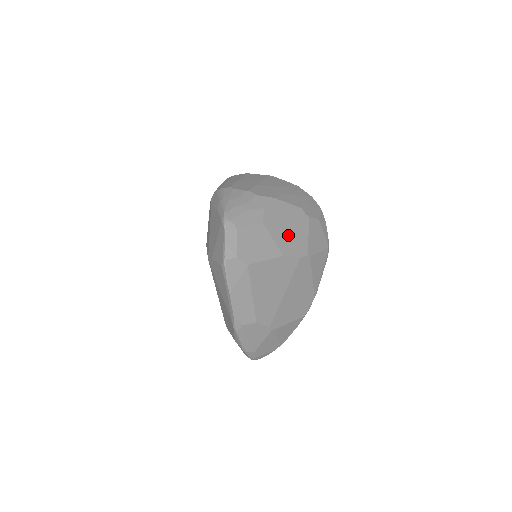
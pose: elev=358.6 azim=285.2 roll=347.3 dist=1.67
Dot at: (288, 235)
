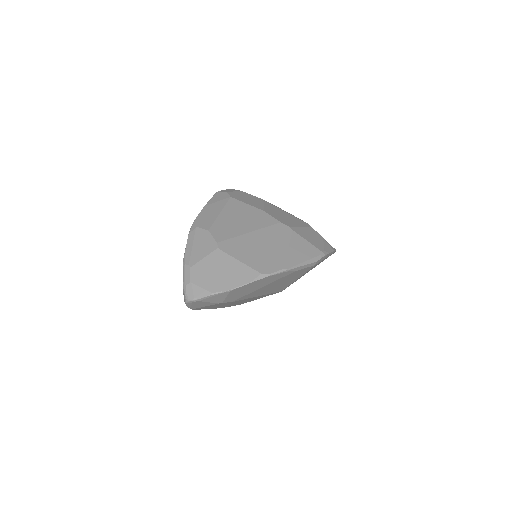
Dot at: (280, 214)
